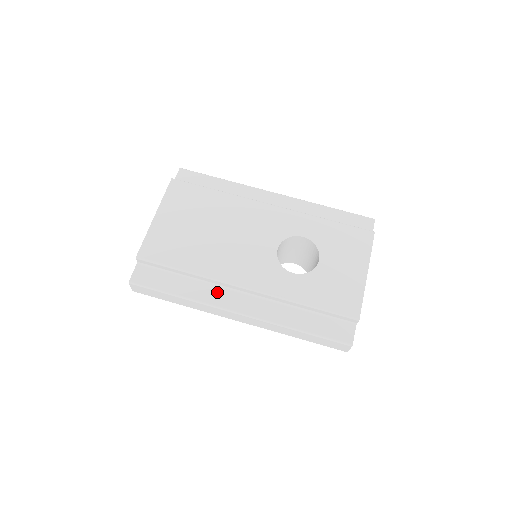
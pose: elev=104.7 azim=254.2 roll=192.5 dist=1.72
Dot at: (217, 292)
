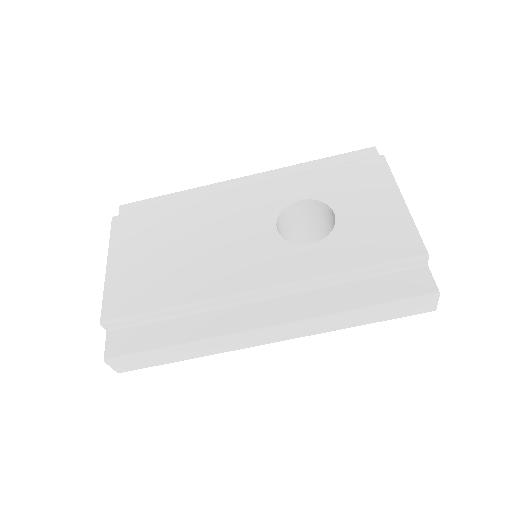
Dot at: (225, 316)
